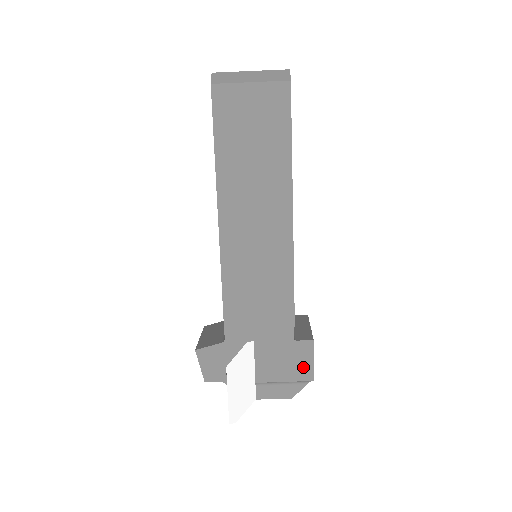
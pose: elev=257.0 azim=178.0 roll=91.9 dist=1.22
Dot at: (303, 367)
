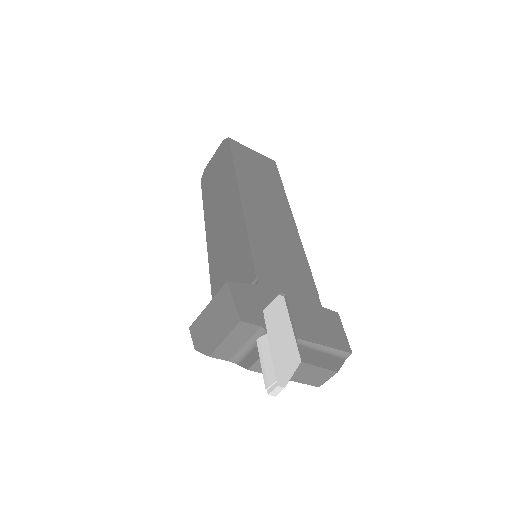
Dot at: (338, 335)
